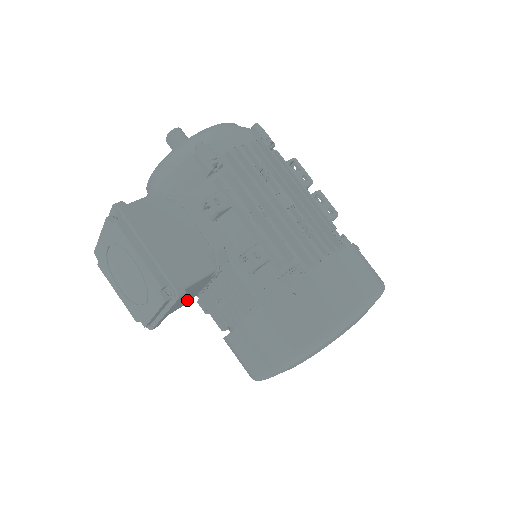
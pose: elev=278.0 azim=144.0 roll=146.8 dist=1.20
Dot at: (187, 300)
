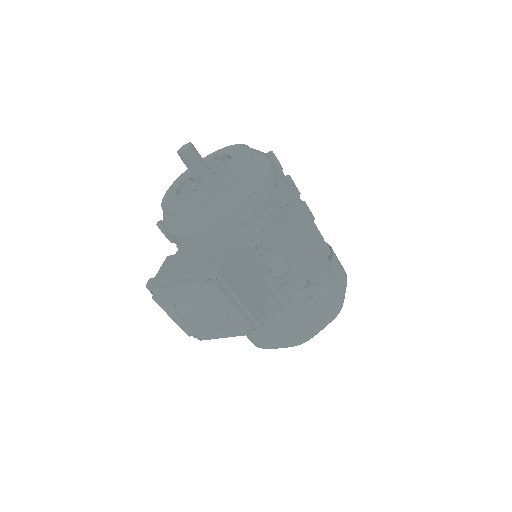
Dot at: occluded
